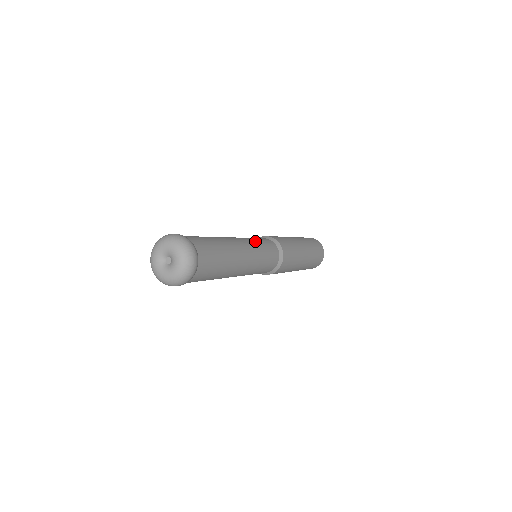
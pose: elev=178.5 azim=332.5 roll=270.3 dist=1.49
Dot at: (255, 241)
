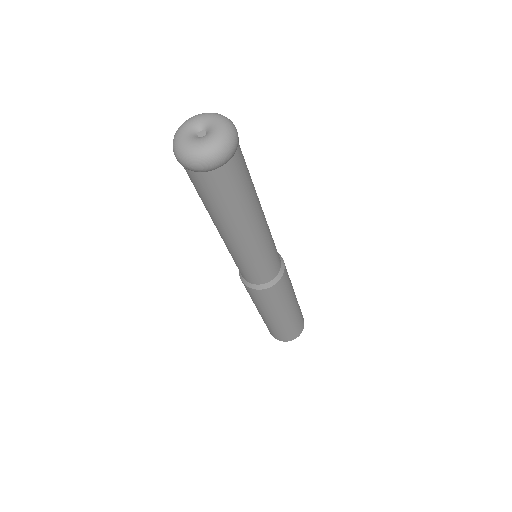
Dot at: occluded
